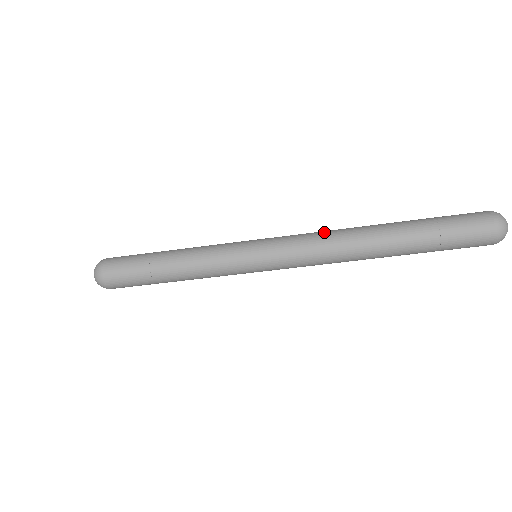
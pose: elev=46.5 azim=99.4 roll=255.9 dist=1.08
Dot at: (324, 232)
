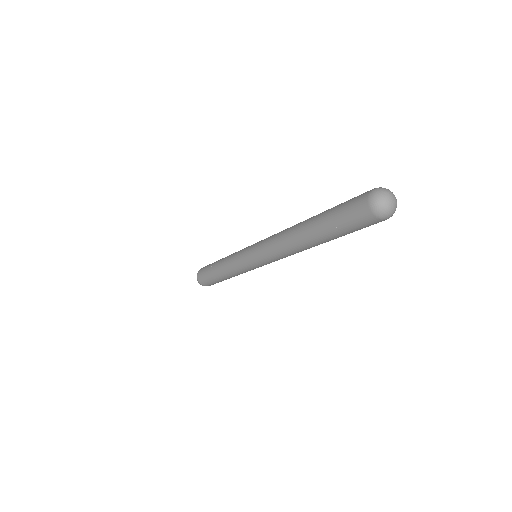
Dot at: occluded
